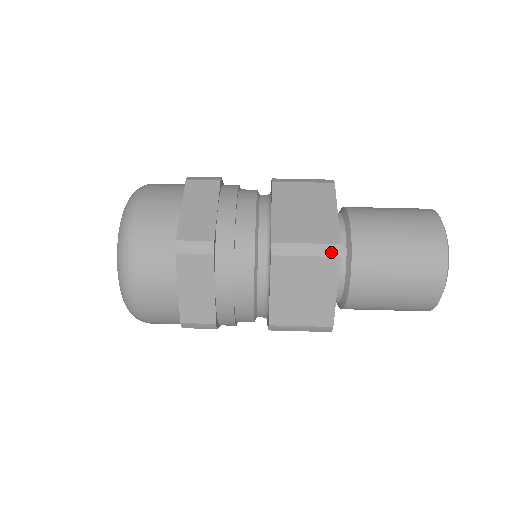
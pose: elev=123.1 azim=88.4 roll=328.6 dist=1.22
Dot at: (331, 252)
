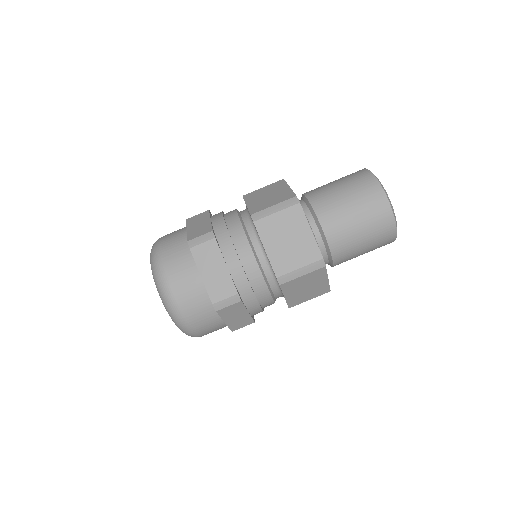
Dot at: occluded
